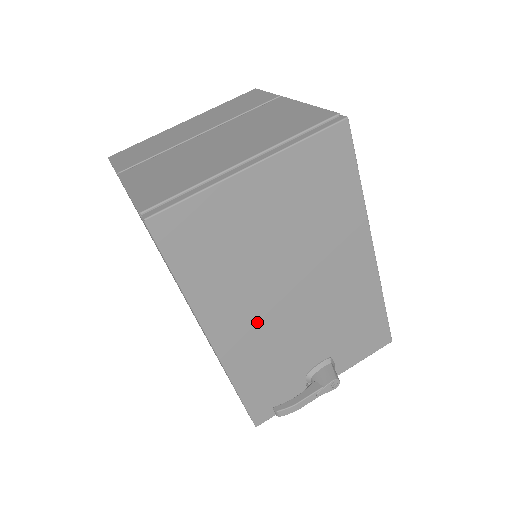
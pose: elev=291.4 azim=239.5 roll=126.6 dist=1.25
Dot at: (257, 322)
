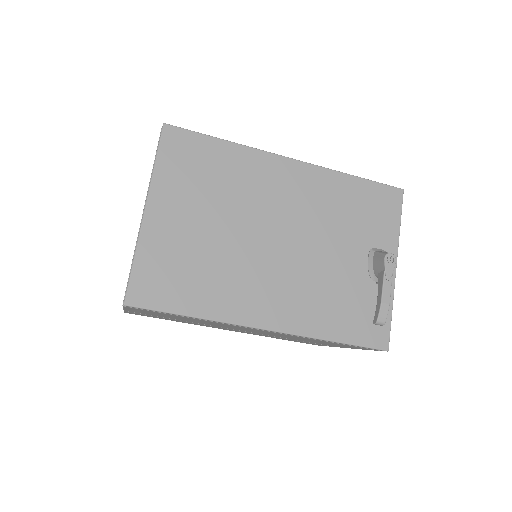
Dot at: (279, 284)
